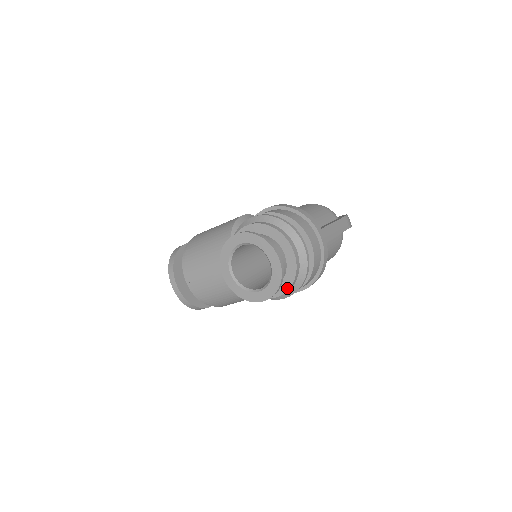
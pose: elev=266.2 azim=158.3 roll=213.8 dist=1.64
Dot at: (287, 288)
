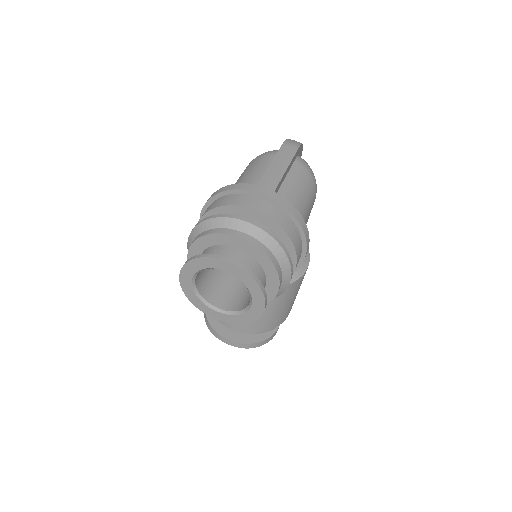
Dot at: (275, 274)
